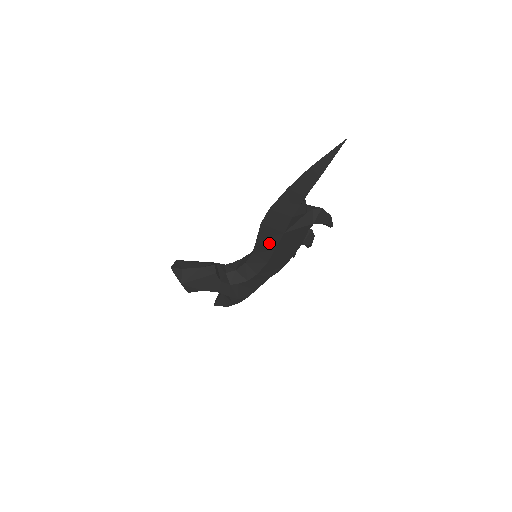
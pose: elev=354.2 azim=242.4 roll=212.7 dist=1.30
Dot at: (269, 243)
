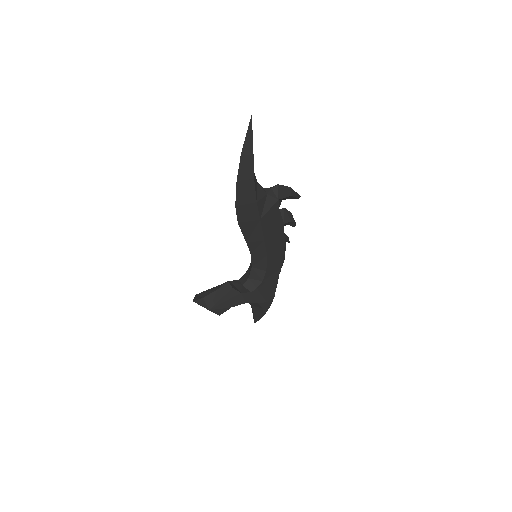
Dot at: (256, 237)
